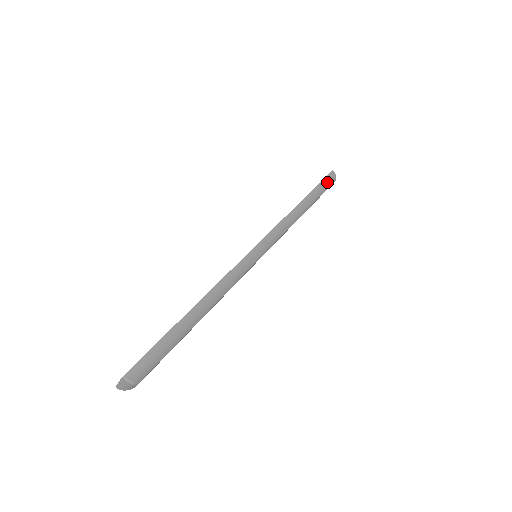
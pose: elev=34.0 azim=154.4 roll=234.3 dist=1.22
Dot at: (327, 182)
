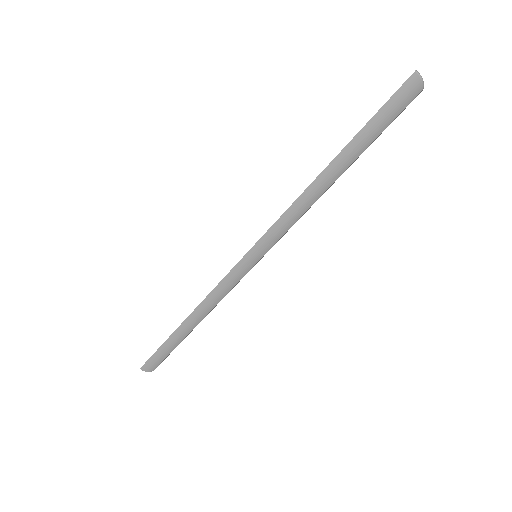
Dot at: (391, 109)
